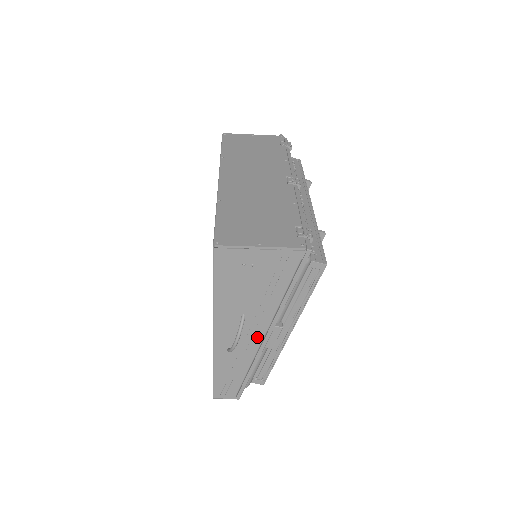
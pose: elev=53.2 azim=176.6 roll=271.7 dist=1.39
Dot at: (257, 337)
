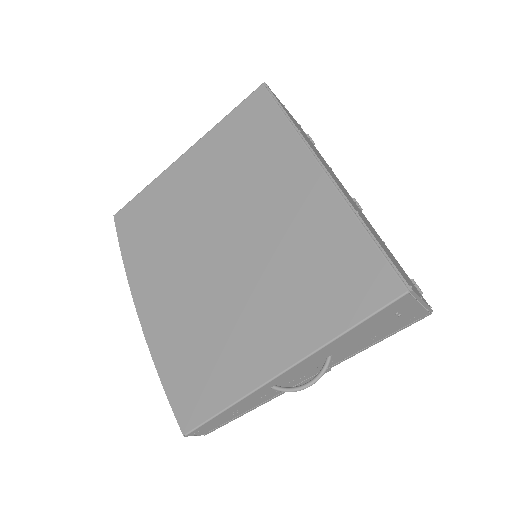
Dot at: (307, 376)
